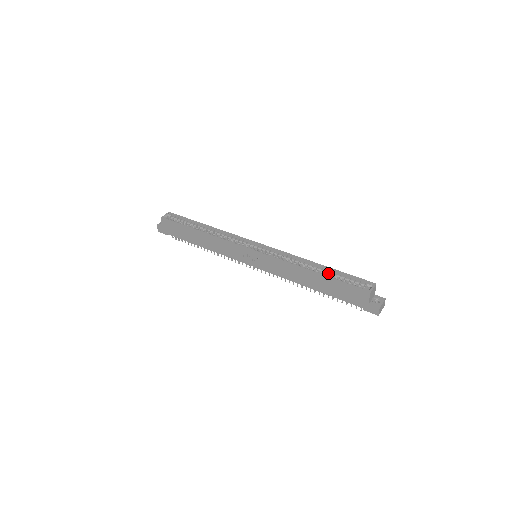
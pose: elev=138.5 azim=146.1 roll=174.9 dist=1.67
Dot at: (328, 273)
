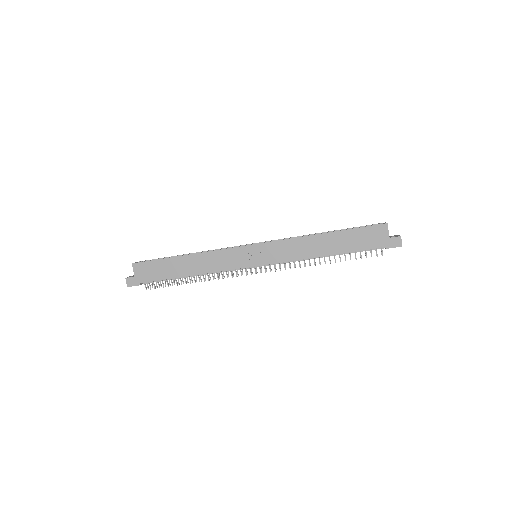
Dot at: occluded
